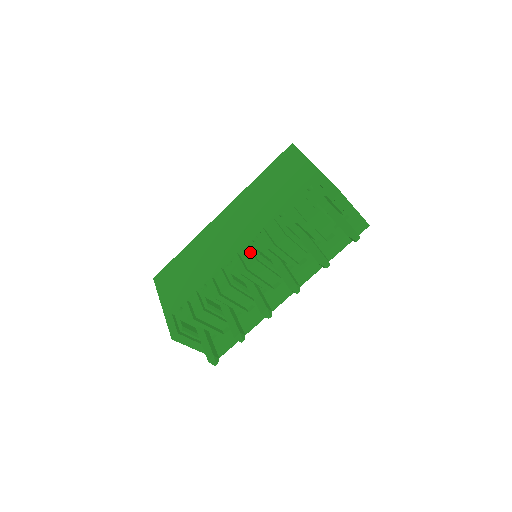
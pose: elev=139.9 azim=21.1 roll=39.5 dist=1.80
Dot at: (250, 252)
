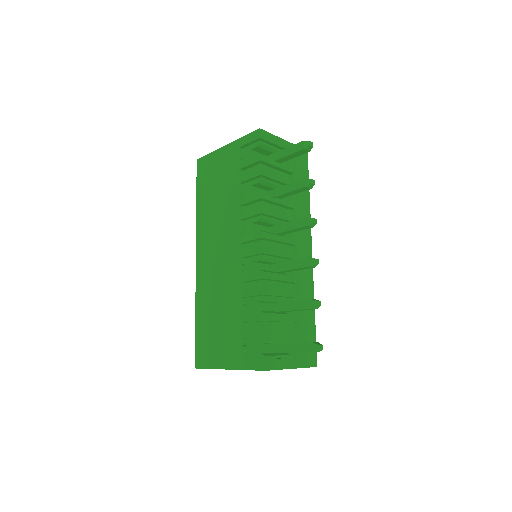
Dot at: (250, 237)
